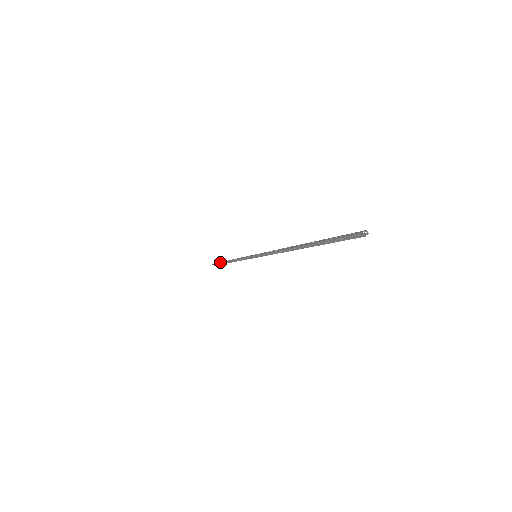
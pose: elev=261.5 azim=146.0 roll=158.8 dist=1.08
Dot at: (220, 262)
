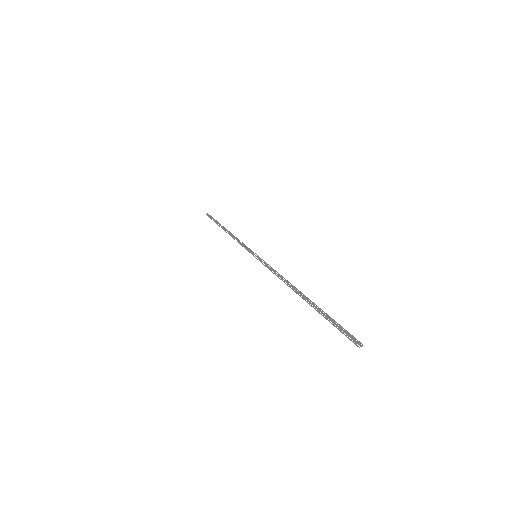
Dot at: (216, 220)
